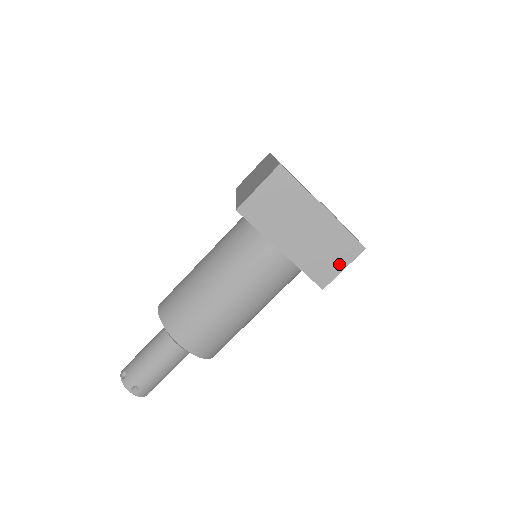
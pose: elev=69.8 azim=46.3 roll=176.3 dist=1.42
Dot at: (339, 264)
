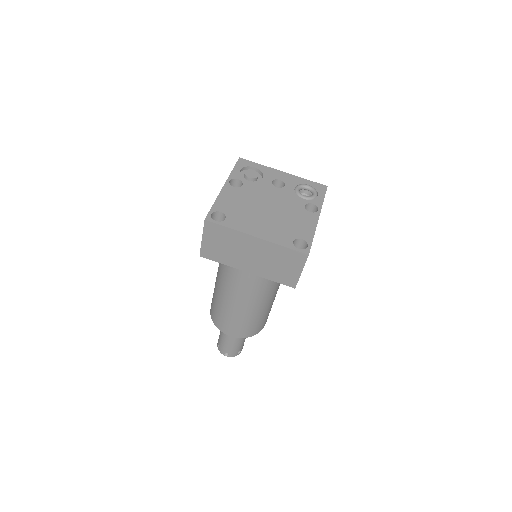
Dot at: (295, 270)
